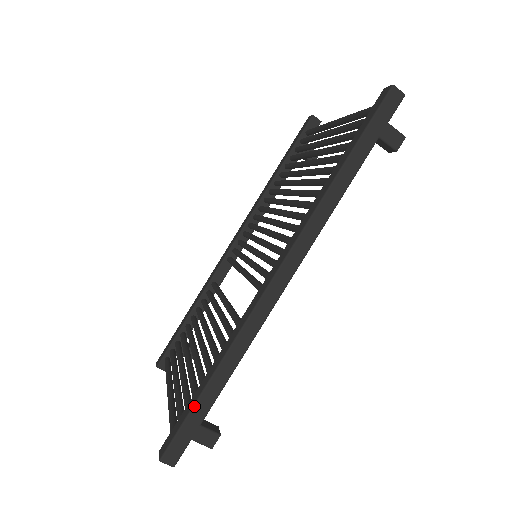
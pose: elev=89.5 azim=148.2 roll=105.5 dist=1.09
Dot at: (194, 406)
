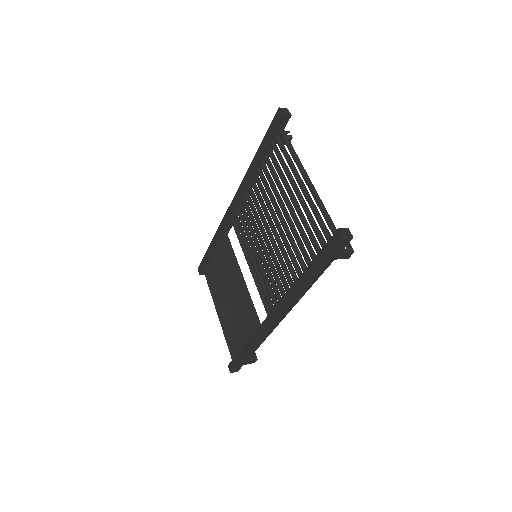
Dot at: (242, 359)
